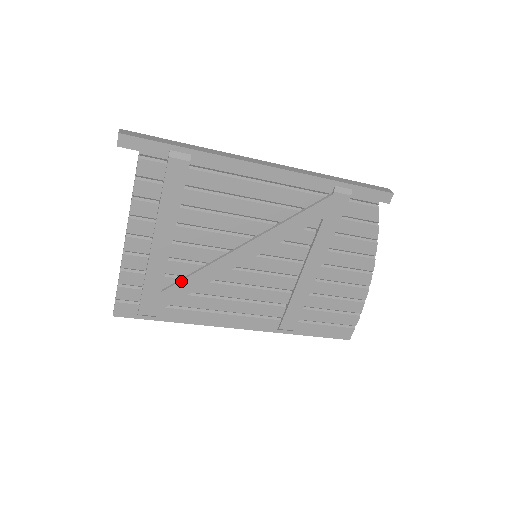
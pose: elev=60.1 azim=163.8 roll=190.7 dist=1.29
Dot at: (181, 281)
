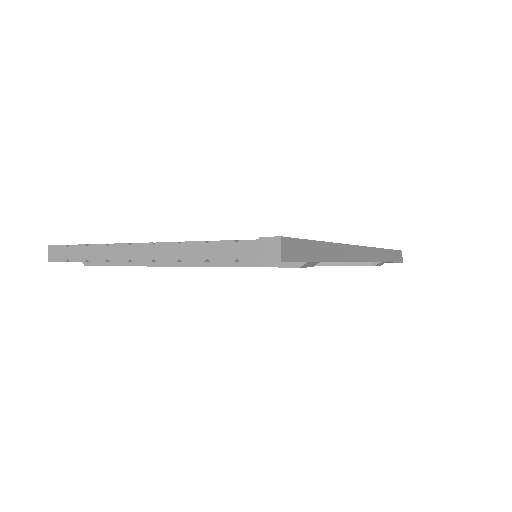
Dot at: occluded
